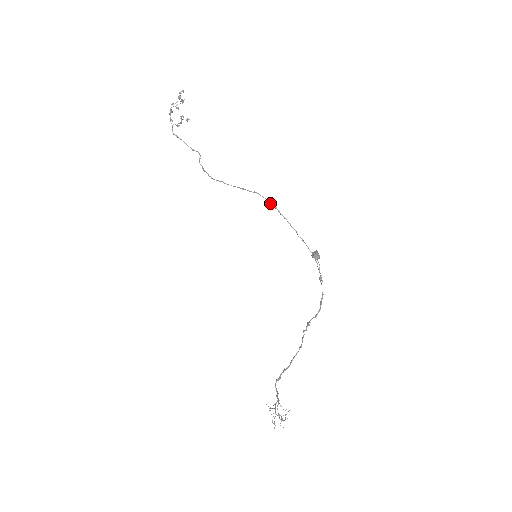
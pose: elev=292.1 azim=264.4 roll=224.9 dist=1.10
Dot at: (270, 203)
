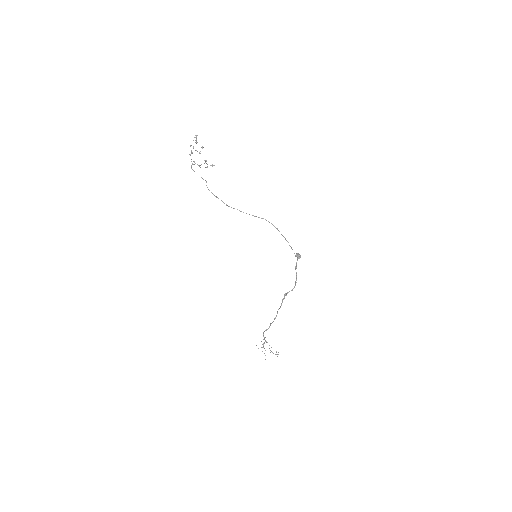
Dot at: (274, 226)
